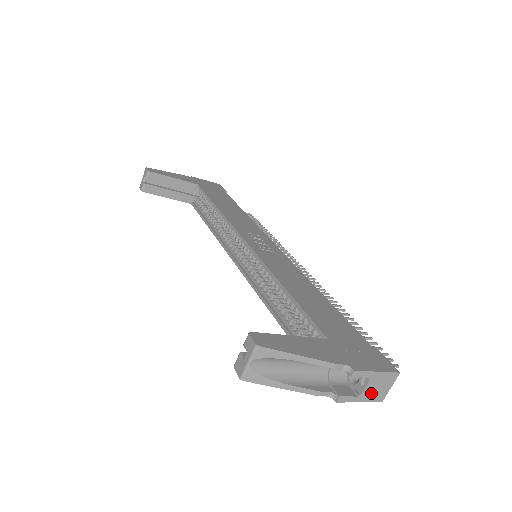
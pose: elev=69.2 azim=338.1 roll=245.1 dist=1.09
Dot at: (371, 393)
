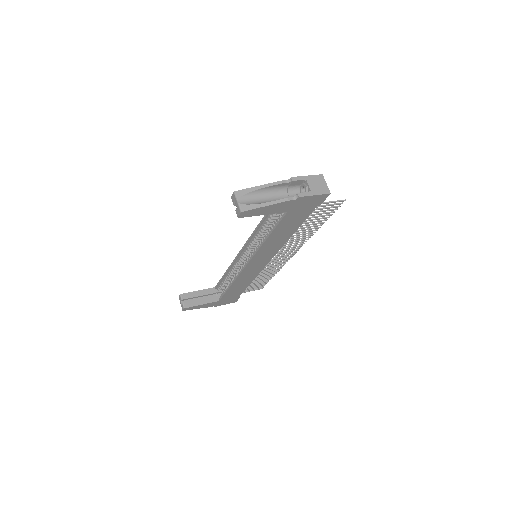
Dot at: (317, 189)
